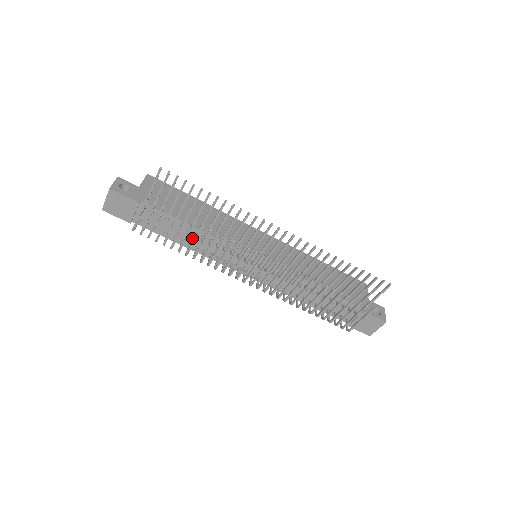
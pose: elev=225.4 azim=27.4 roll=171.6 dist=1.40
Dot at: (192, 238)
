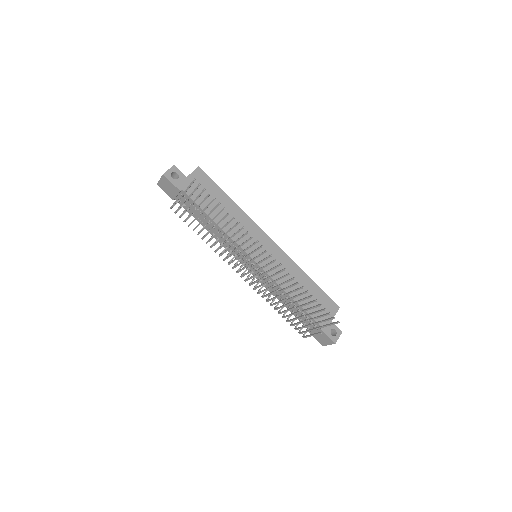
Dot at: occluded
